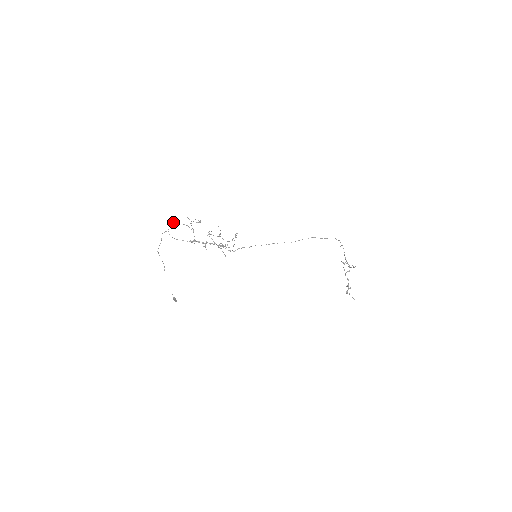
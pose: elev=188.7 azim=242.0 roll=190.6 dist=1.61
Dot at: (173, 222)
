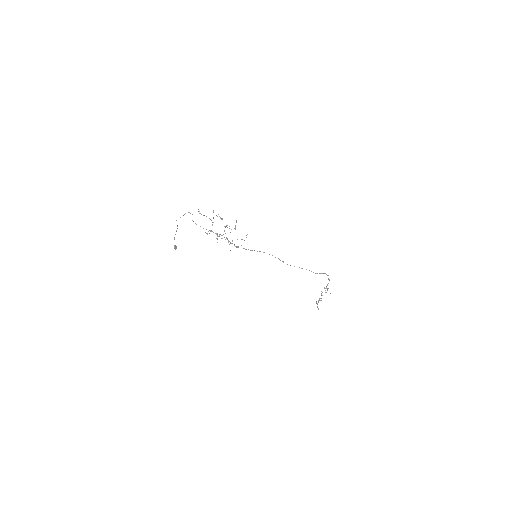
Dot at: (199, 211)
